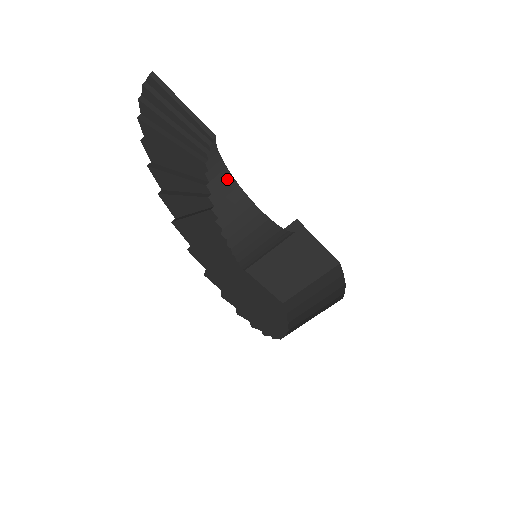
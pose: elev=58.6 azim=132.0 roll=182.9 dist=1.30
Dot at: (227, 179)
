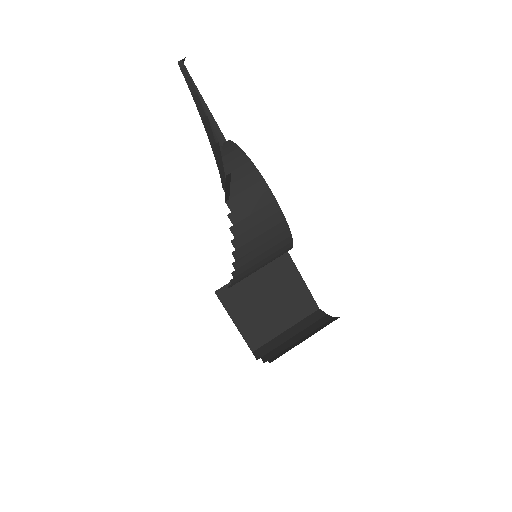
Dot at: (245, 163)
